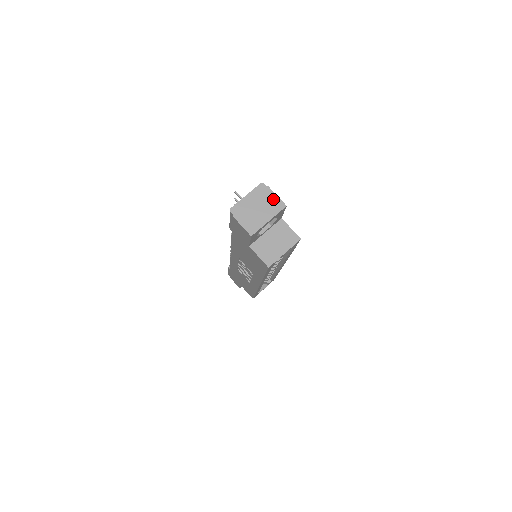
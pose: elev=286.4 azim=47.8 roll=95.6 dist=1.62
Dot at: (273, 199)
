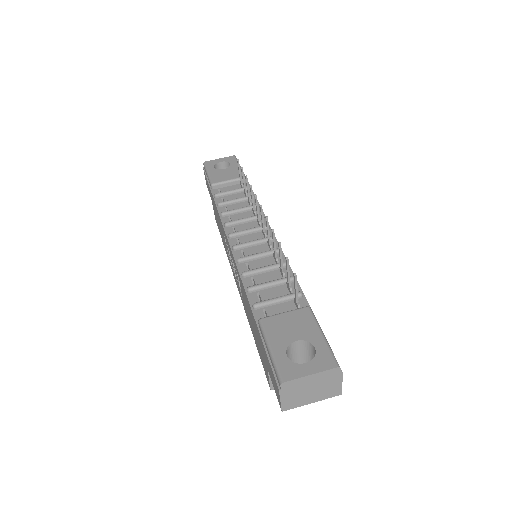
Dot at: (335, 385)
